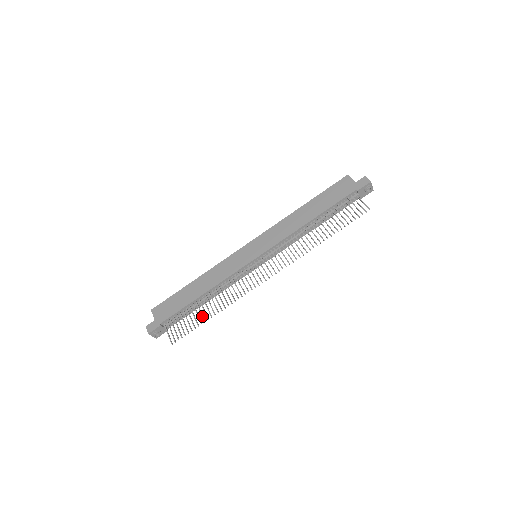
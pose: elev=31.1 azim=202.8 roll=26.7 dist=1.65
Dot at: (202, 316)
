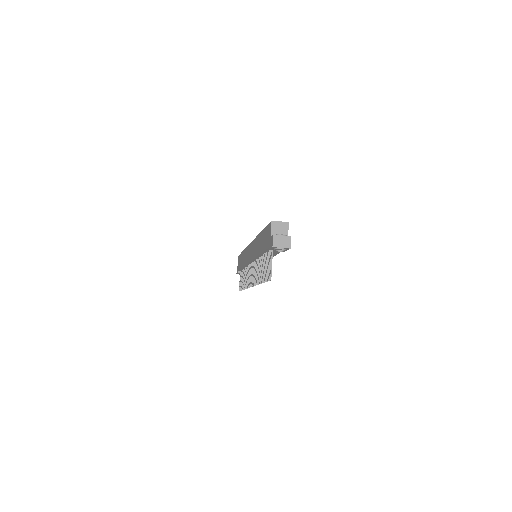
Dot at: (242, 284)
